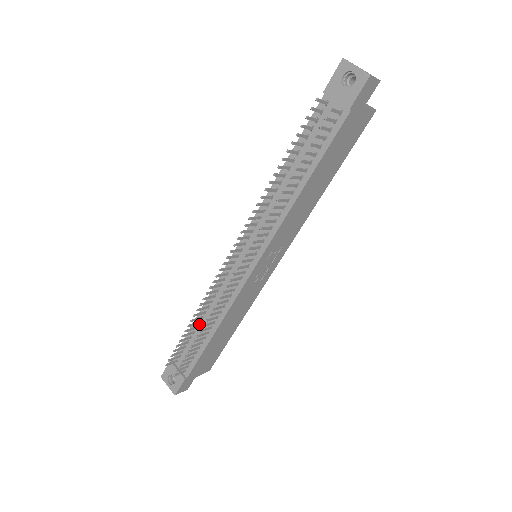
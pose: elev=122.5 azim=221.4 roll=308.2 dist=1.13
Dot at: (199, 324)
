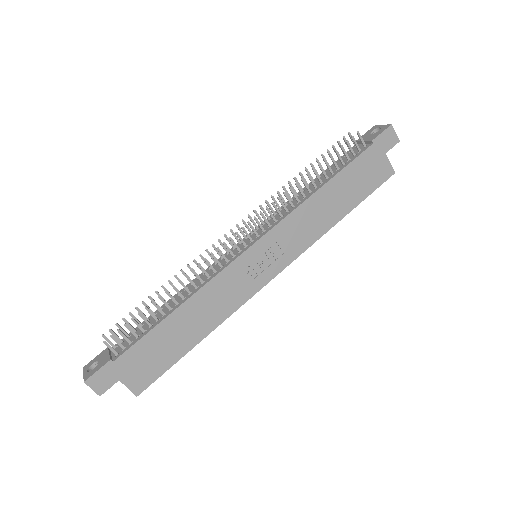
Dot at: occluded
